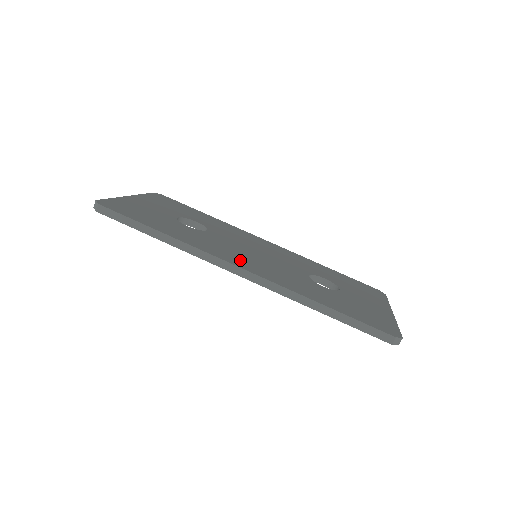
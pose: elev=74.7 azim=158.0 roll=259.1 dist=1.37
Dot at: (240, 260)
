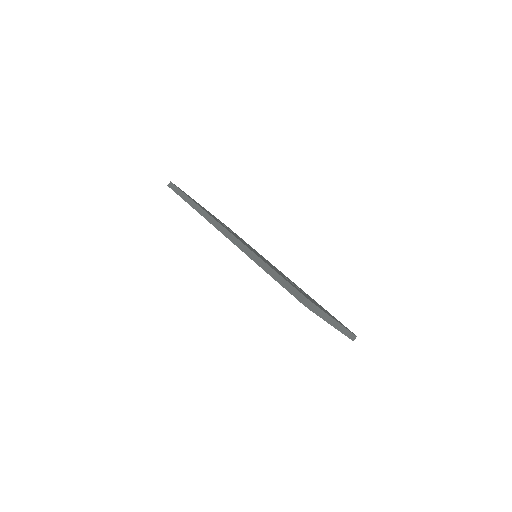
Dot at: (233, 234)
